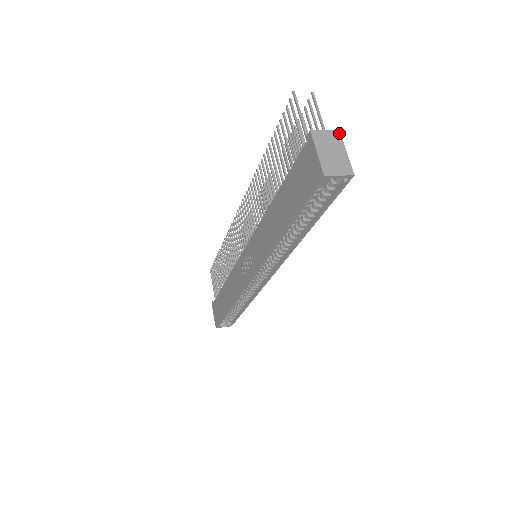
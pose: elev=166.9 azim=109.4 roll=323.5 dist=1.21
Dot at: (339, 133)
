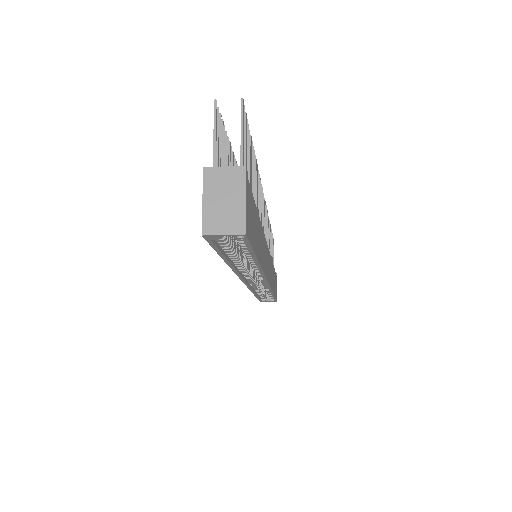
Dot at: (243, 170)
